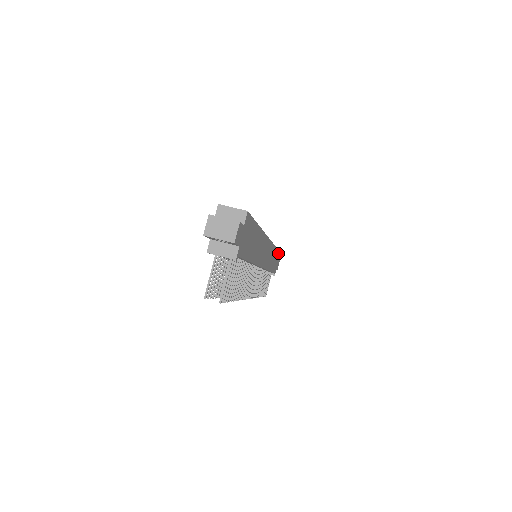
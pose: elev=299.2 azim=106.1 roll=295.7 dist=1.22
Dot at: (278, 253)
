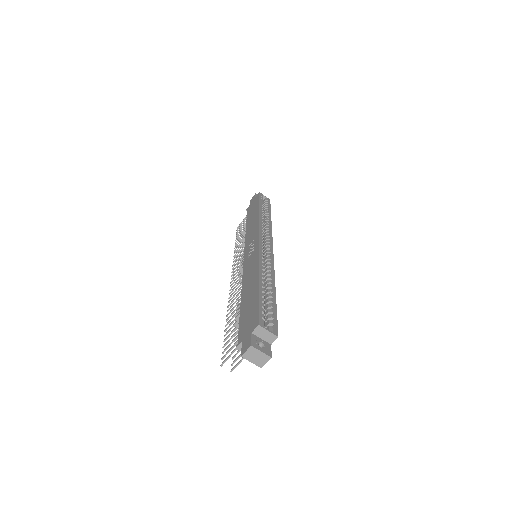
Dot at: occluded
